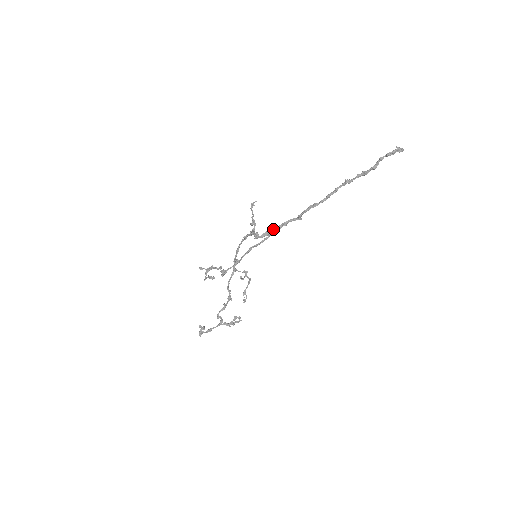
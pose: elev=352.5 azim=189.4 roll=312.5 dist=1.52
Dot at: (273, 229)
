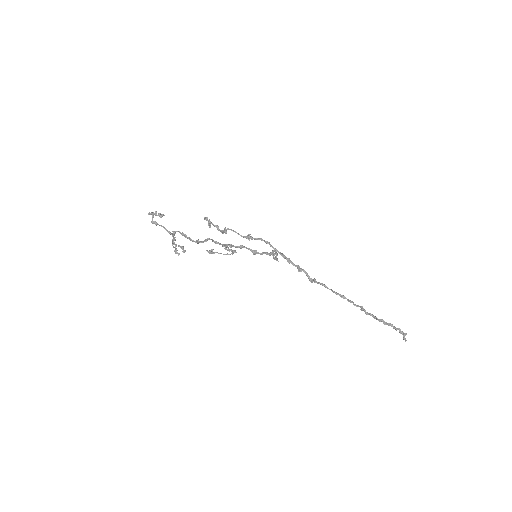
Dot at: (292, 262)
